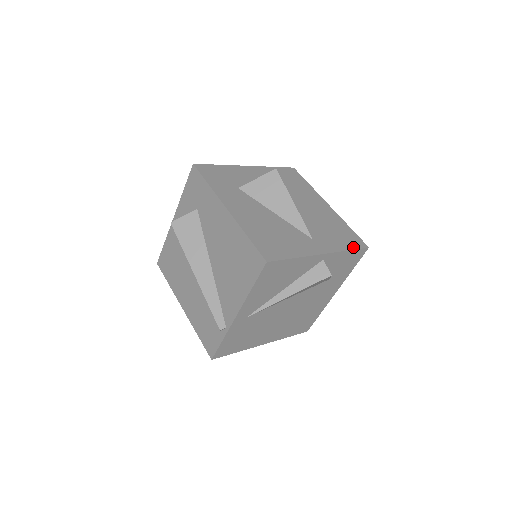
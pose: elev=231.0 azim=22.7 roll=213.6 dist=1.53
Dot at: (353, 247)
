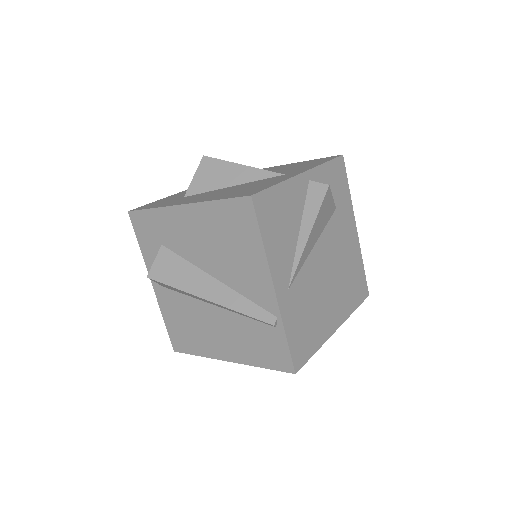
Dot at: (328, 160)
